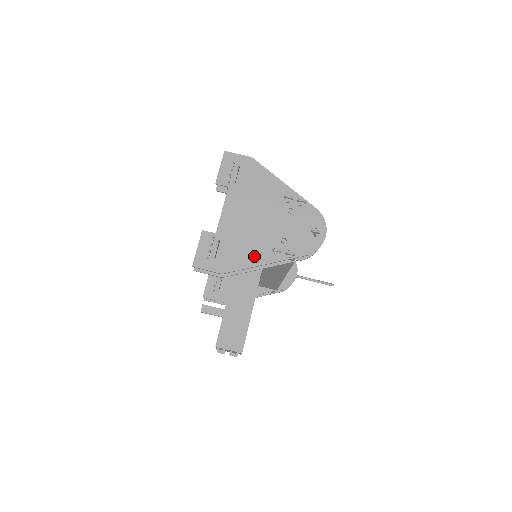
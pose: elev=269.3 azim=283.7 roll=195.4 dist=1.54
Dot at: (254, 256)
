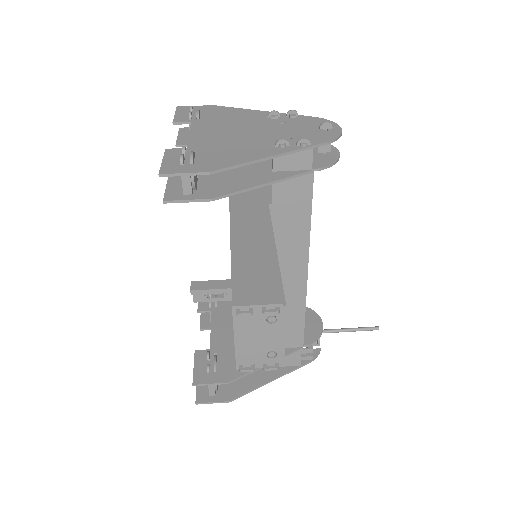
Dot at: (252, 153)
